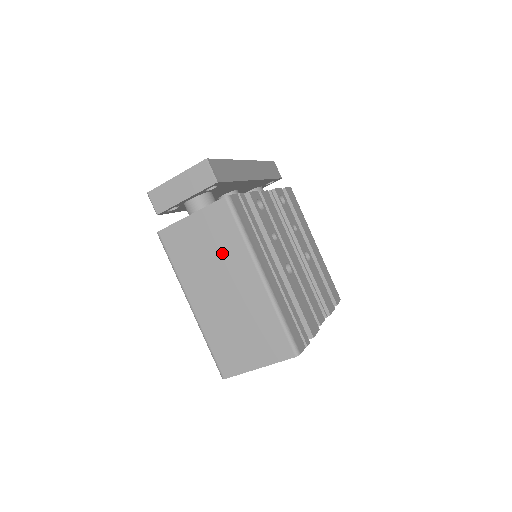
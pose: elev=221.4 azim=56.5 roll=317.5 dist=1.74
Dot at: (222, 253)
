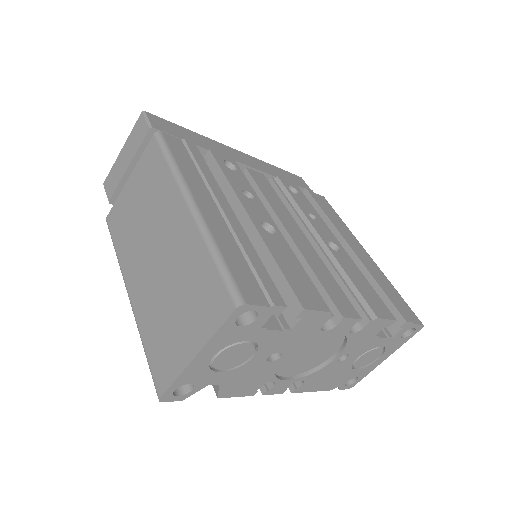
Dot at: (153, 202)
